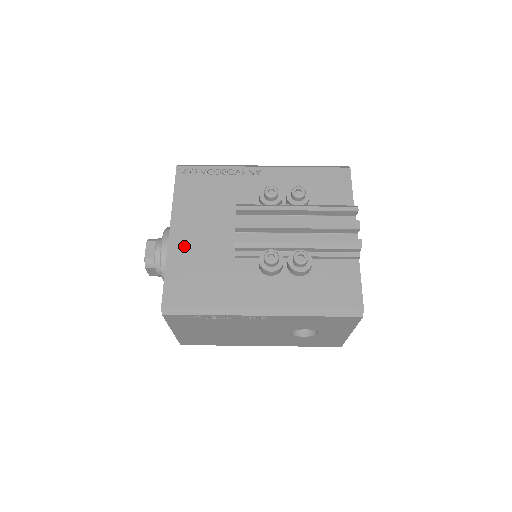
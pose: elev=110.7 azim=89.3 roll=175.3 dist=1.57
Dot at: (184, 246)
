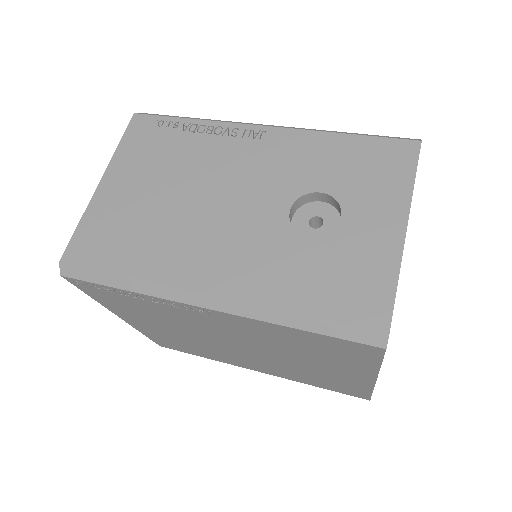
Dot at: occluded
